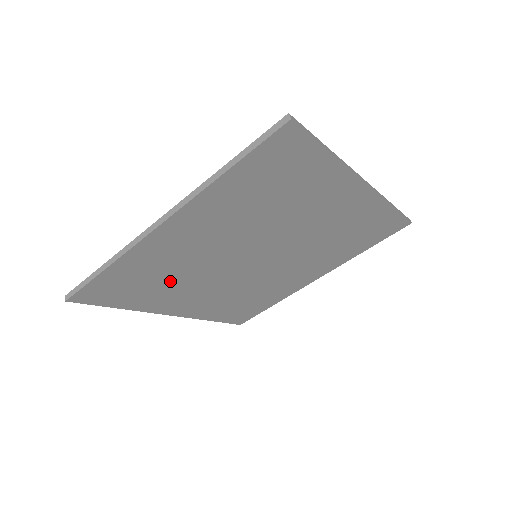
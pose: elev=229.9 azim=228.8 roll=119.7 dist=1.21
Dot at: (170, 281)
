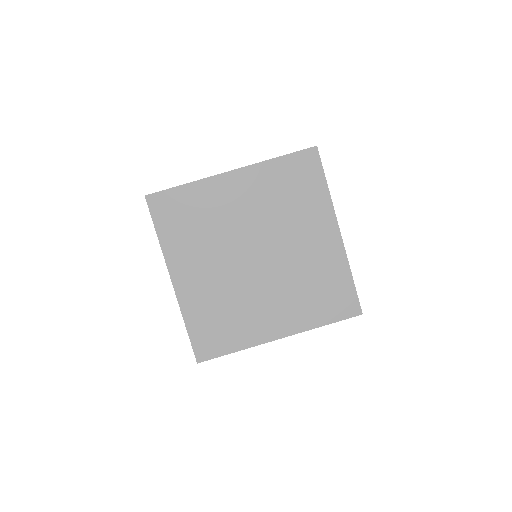
Dot at: (200, 232)
